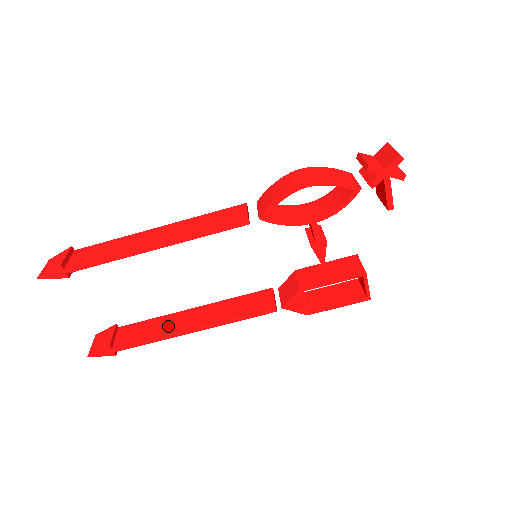
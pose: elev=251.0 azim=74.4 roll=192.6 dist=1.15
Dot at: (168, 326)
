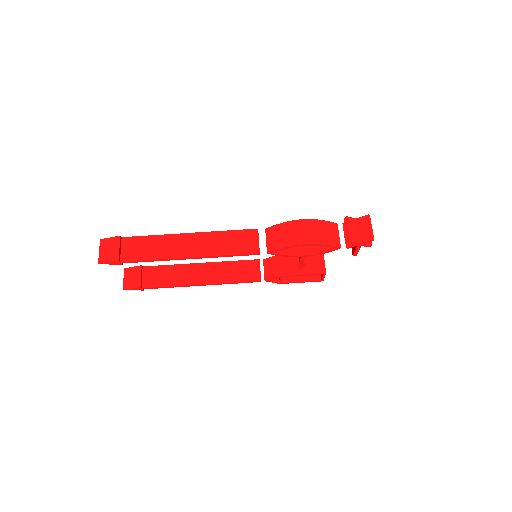
Dot at: (182, 277)
